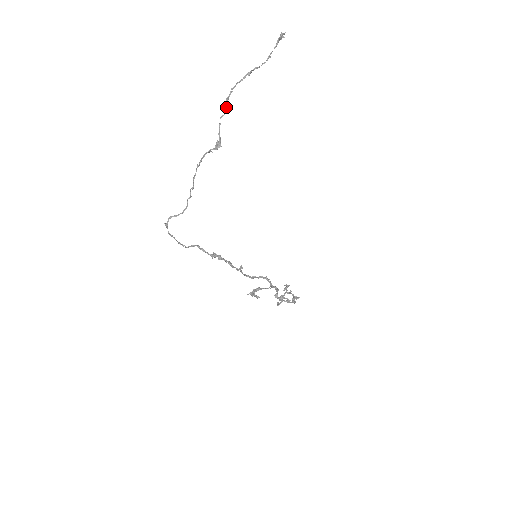
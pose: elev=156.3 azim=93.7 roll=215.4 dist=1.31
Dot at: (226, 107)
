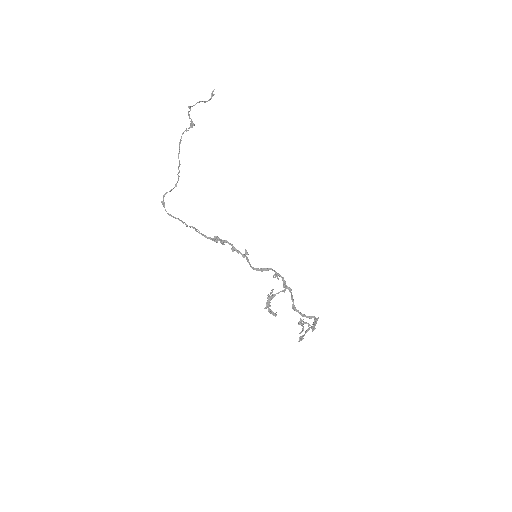
Dot at: (190, 109)
